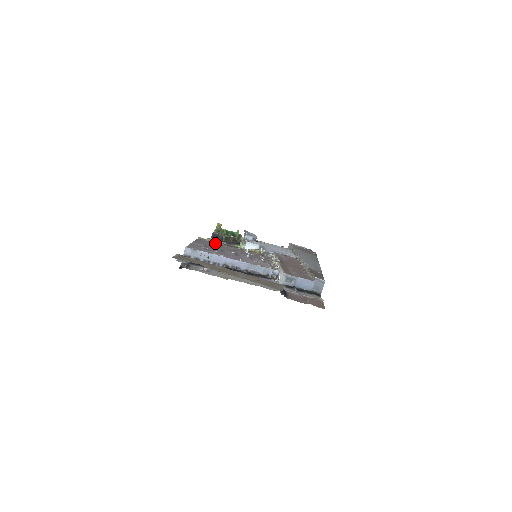
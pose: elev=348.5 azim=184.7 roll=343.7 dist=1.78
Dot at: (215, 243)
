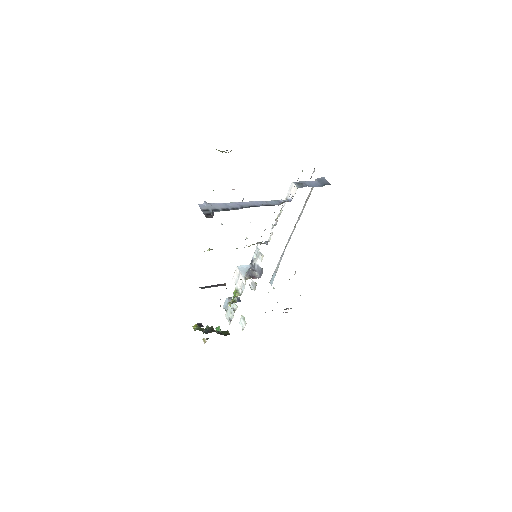
Dot at: occluded
